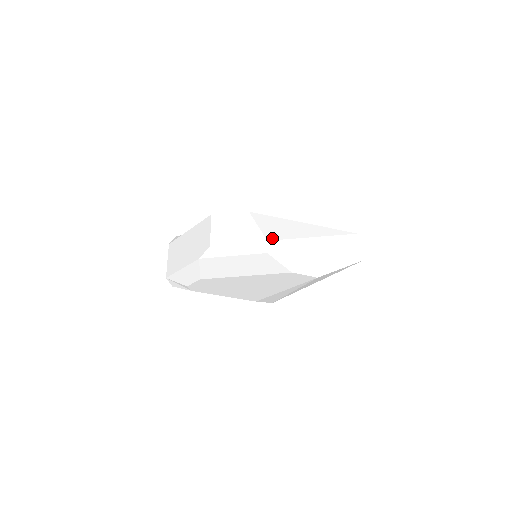
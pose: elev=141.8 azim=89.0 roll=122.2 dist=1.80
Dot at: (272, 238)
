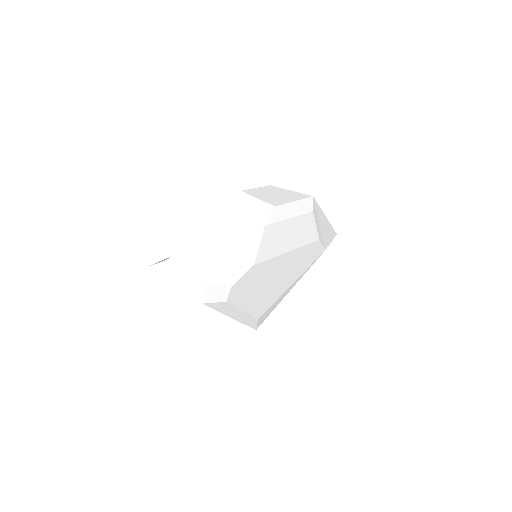
Dot at: occluded
